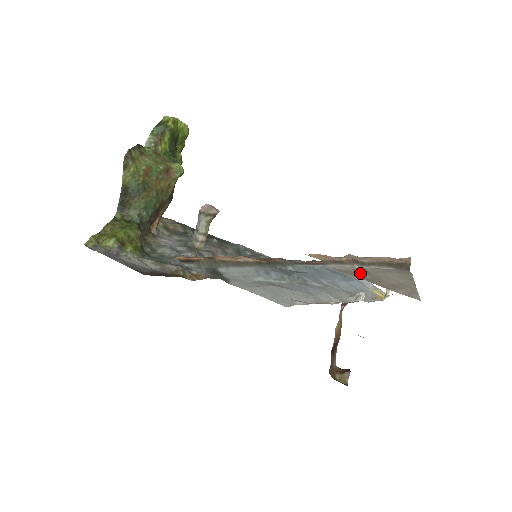
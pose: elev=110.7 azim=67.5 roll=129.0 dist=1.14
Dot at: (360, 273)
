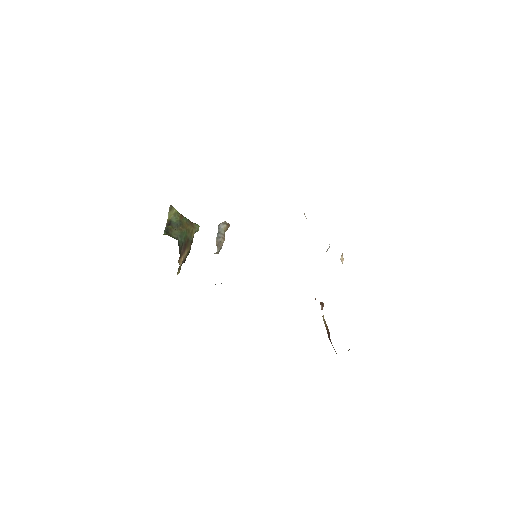
Dot at: occluded
